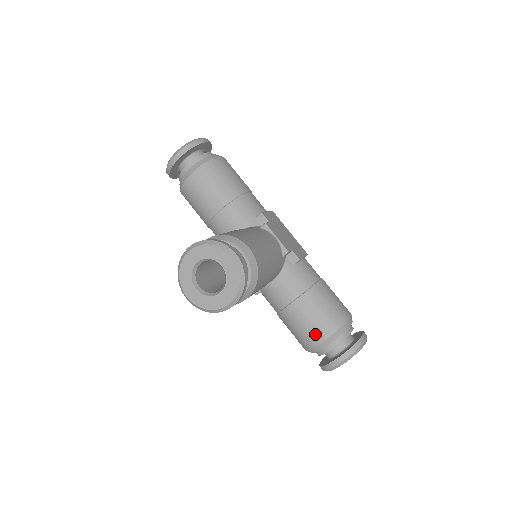
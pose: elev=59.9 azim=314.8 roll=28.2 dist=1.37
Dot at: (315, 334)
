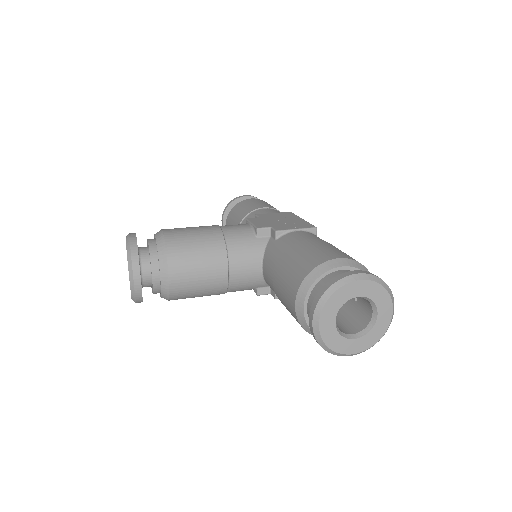
Dot at: (290, 300)
